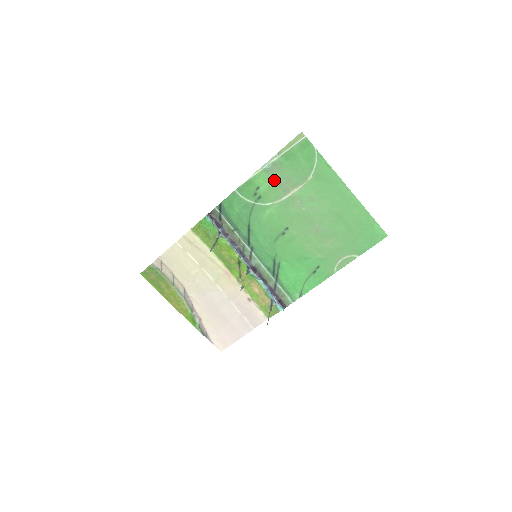
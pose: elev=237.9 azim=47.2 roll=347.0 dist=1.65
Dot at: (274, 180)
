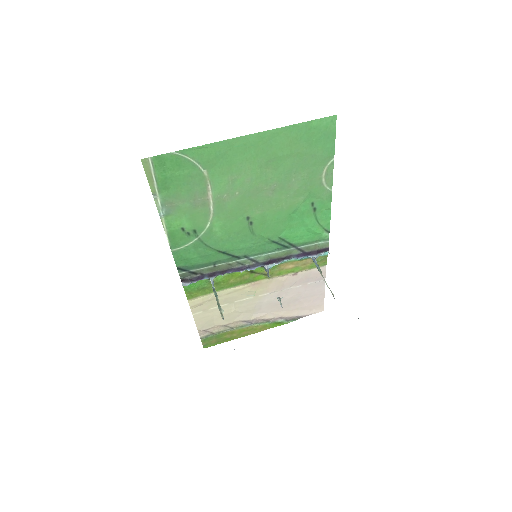
Dot at: (184, 211)
